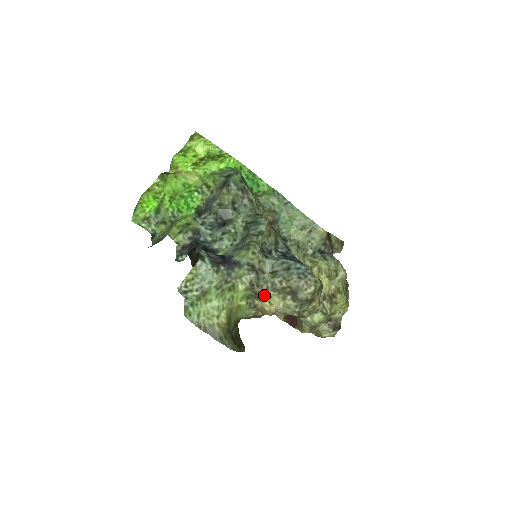
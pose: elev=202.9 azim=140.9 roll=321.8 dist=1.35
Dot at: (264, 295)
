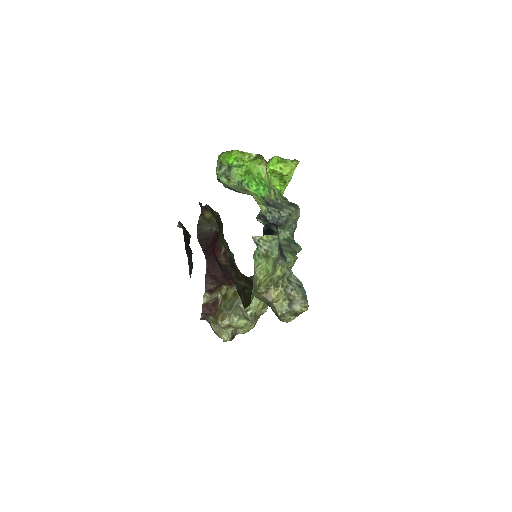
Dot at: (280, 288)
